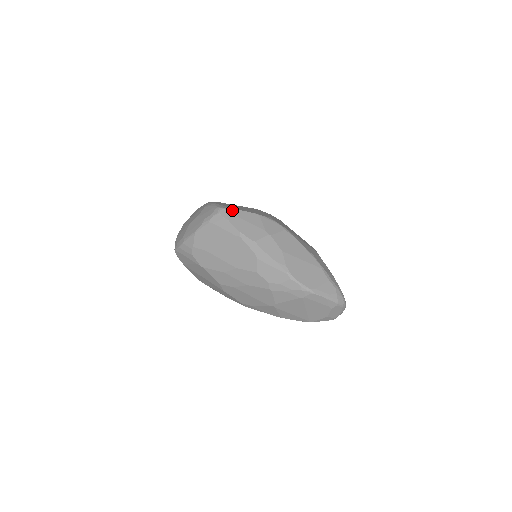
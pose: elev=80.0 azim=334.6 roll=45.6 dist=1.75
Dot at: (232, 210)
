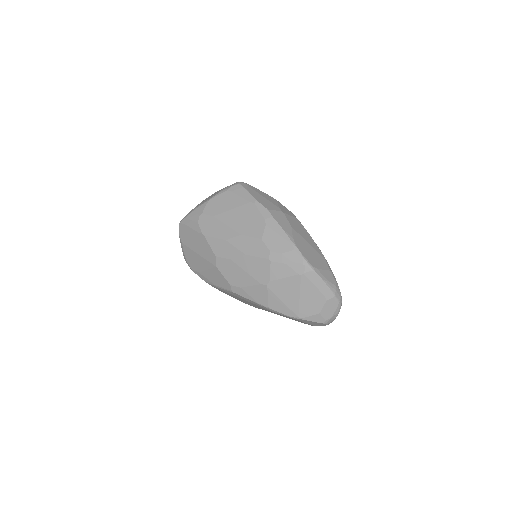
Dot at: (252, 186)
